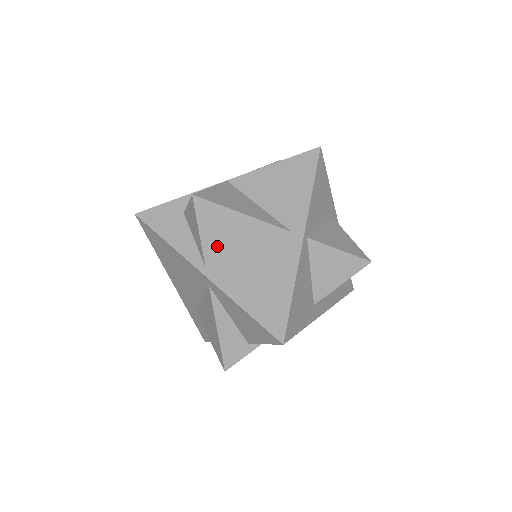
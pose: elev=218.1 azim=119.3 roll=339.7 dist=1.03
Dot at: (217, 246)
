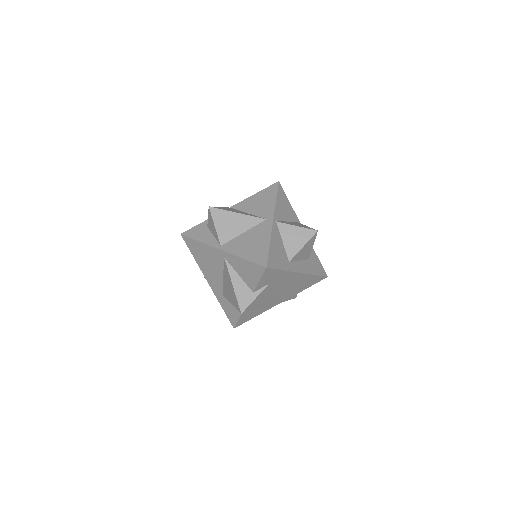
Dot at: (226, 233)
